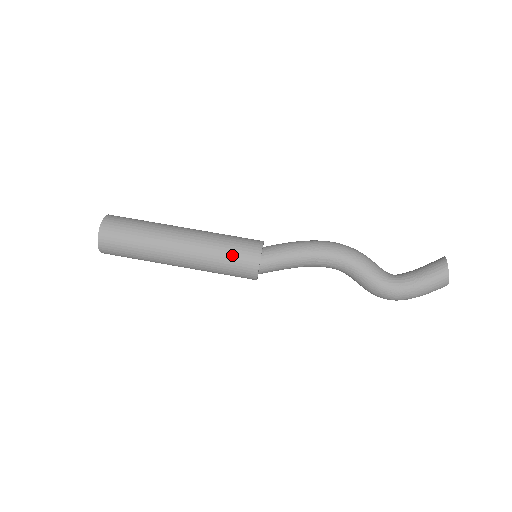
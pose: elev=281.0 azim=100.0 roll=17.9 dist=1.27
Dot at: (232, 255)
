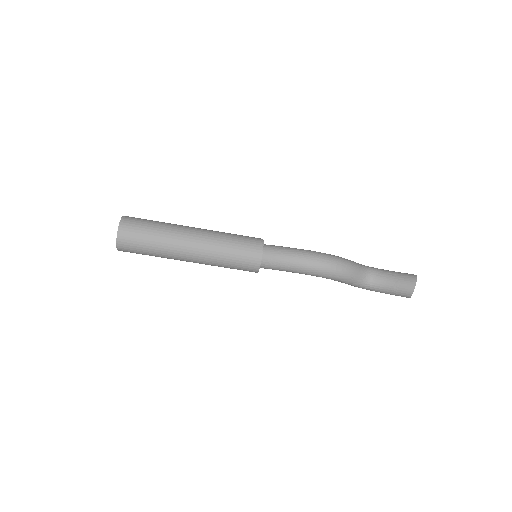
Dot at: (234, 268)
